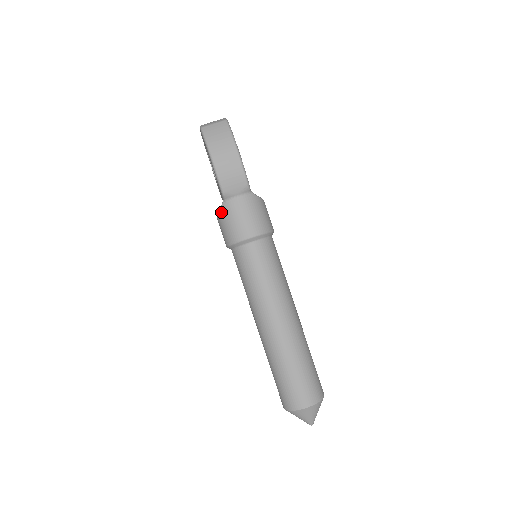
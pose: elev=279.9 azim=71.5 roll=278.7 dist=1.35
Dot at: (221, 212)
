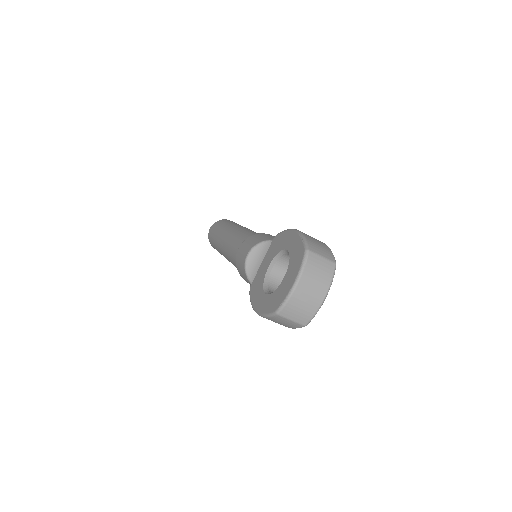
Dot at: (245, 274)
